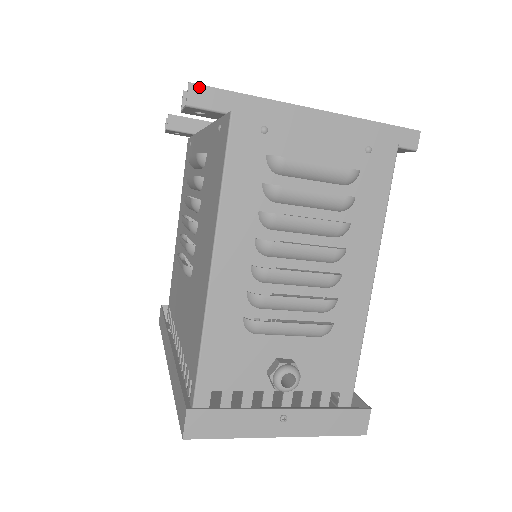
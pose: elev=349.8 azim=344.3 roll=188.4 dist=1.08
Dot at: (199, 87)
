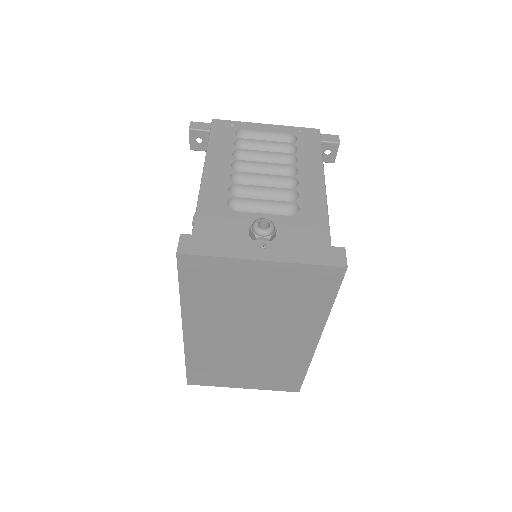
Dot at: (196, 123)
